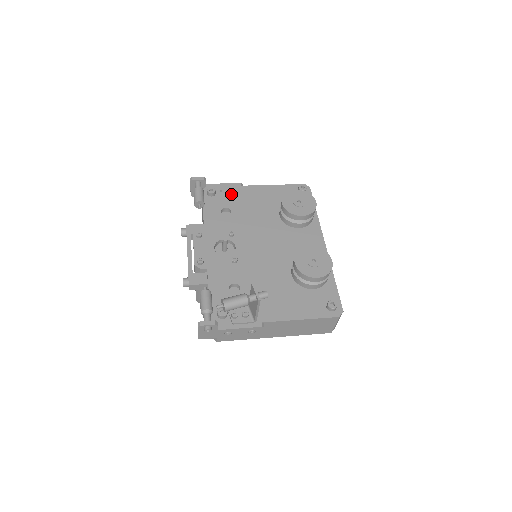
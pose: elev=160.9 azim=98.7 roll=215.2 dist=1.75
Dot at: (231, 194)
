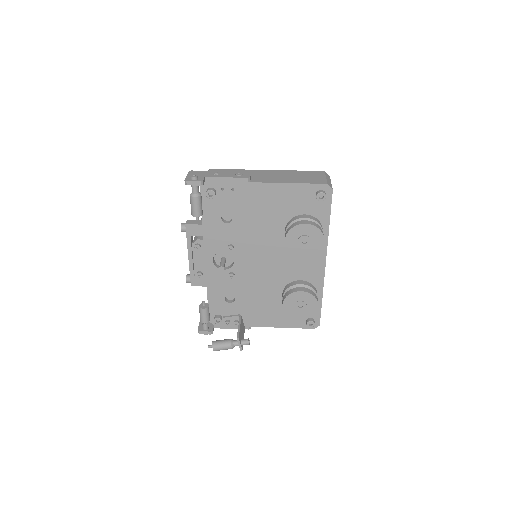
Dot at: (234, 195)
